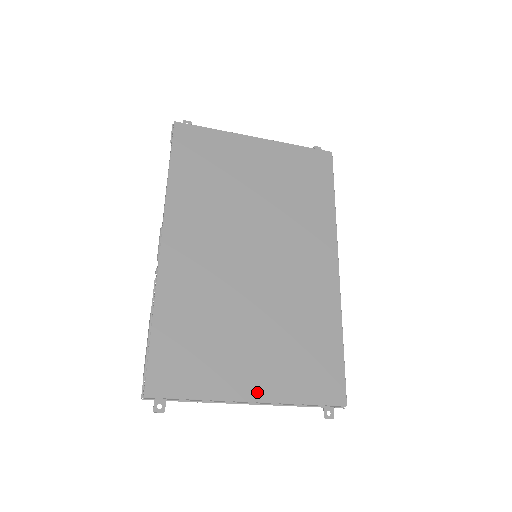
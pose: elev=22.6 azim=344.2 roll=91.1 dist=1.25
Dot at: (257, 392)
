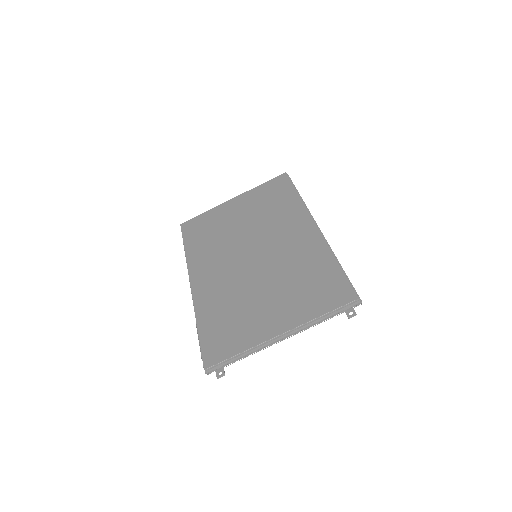
Dot at: (282, 327)
